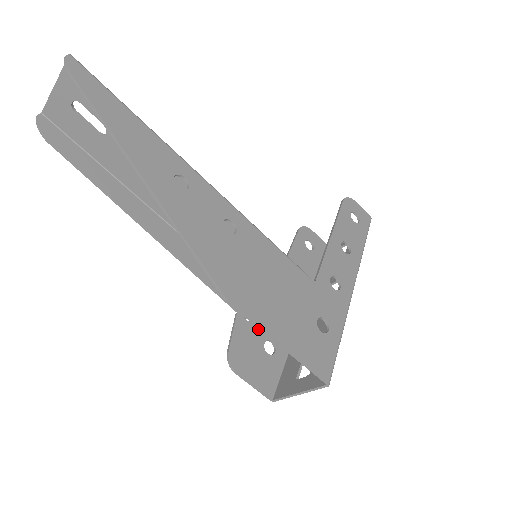
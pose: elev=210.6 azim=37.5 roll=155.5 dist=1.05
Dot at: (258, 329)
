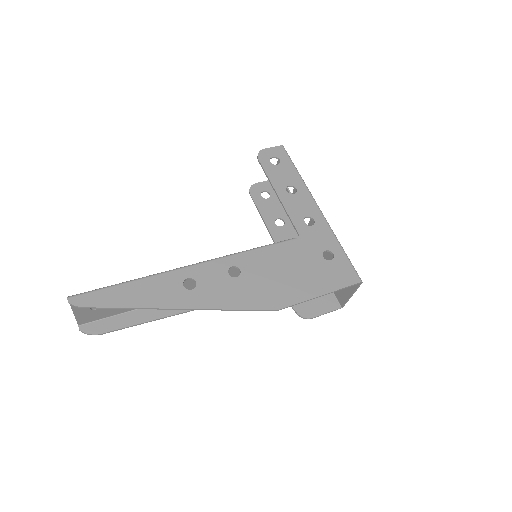
Dot at: occluded
